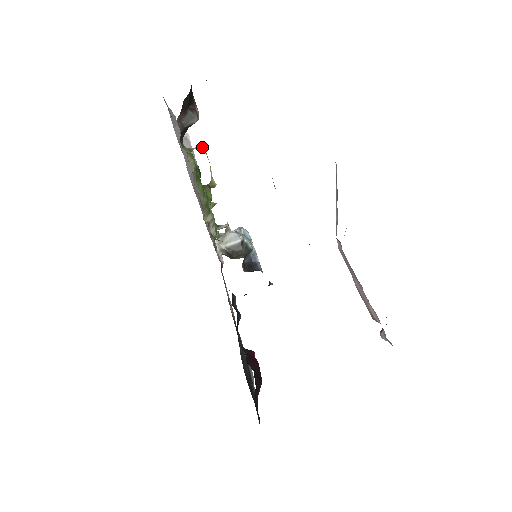
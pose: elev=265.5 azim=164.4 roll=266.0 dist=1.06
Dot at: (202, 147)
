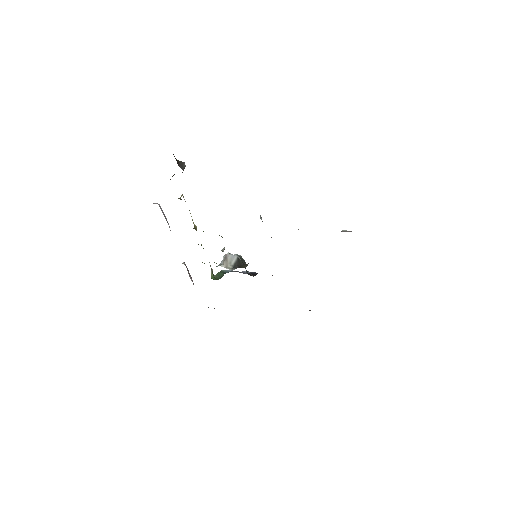
Dot at: (183, 196)
